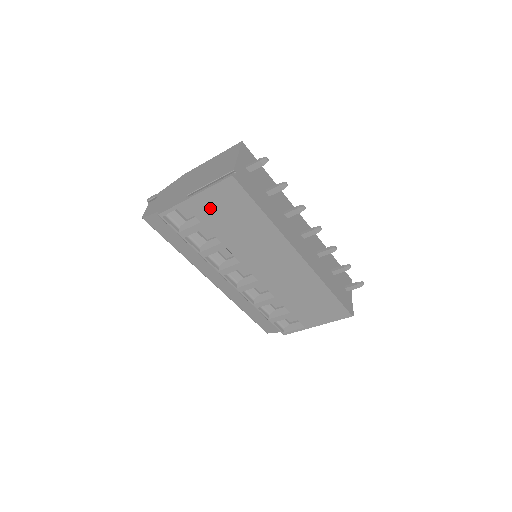
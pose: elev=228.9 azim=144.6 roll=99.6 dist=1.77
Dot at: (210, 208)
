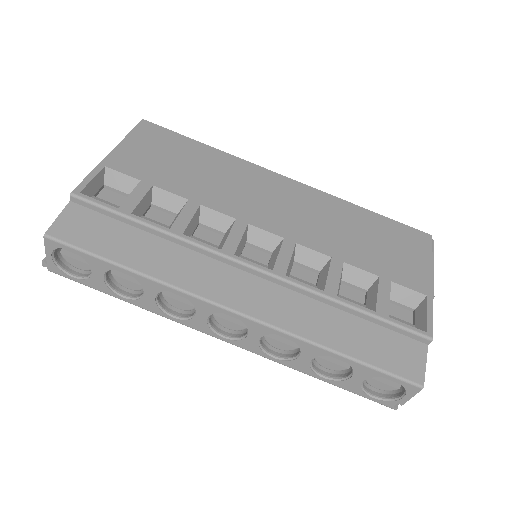
Dot at: (141, 159)
